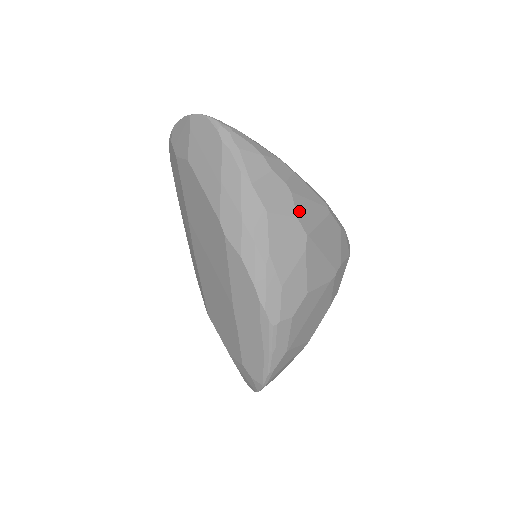
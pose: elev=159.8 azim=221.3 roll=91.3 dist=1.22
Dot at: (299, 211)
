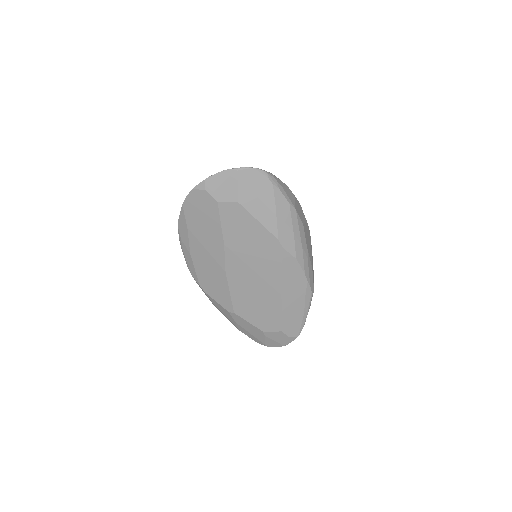
Dot at: occluded
